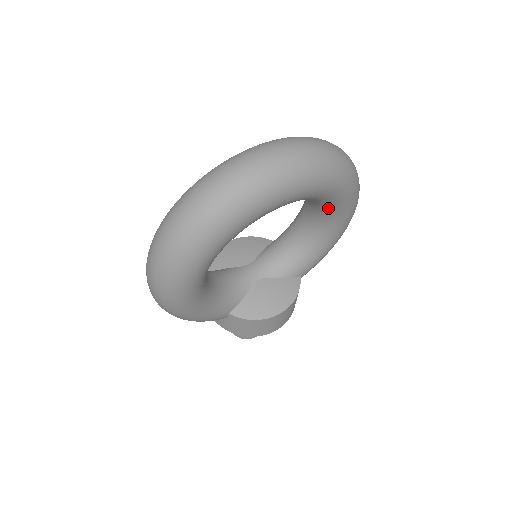
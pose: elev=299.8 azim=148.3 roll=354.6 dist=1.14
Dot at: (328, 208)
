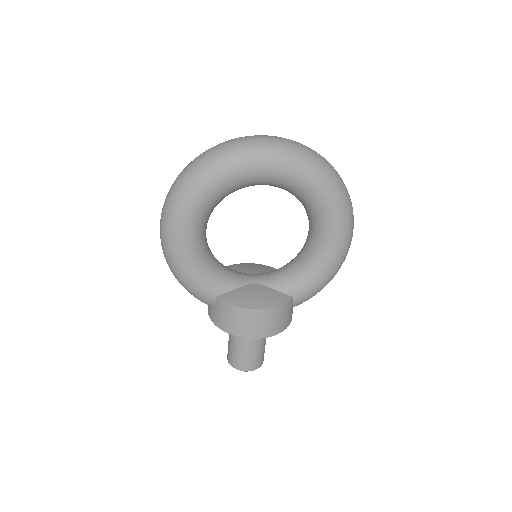
Dot at: (318, 217)
